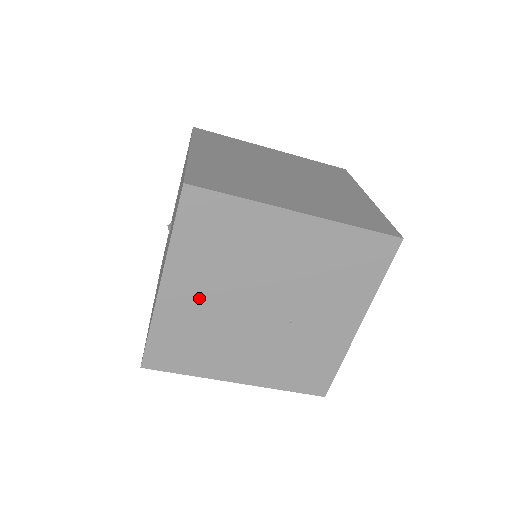
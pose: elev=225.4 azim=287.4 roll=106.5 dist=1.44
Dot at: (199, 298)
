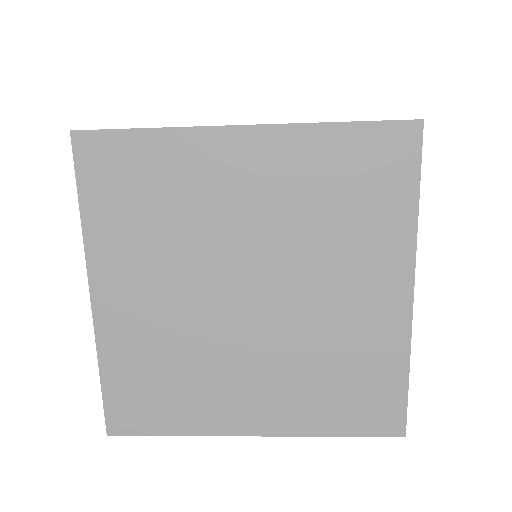
Dot at: occluded
